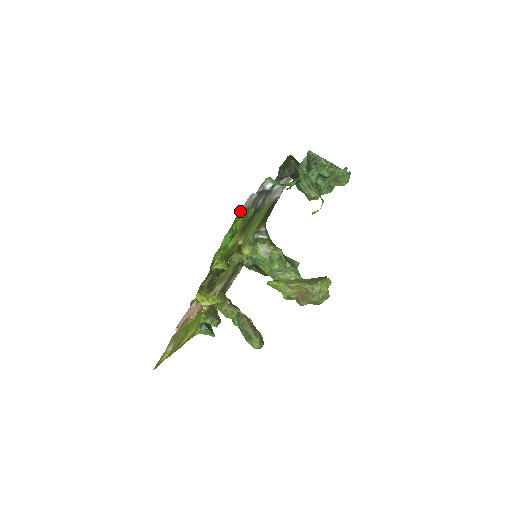
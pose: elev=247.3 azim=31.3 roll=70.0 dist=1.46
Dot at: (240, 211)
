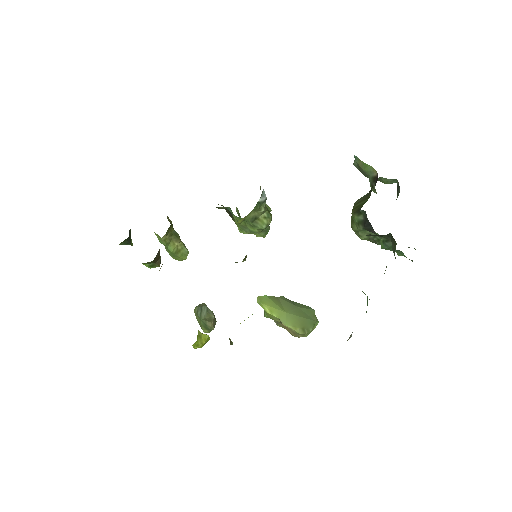
Dot at: occluded
